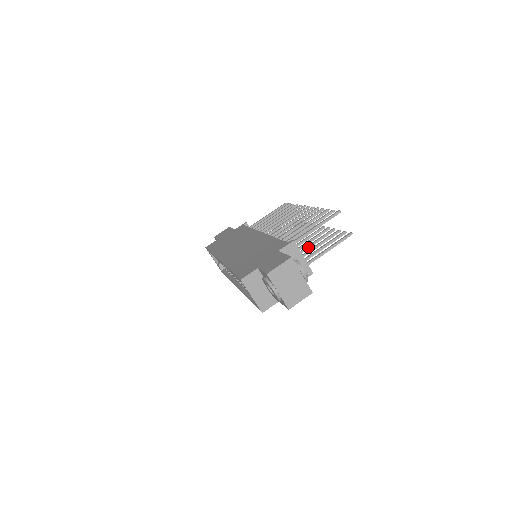
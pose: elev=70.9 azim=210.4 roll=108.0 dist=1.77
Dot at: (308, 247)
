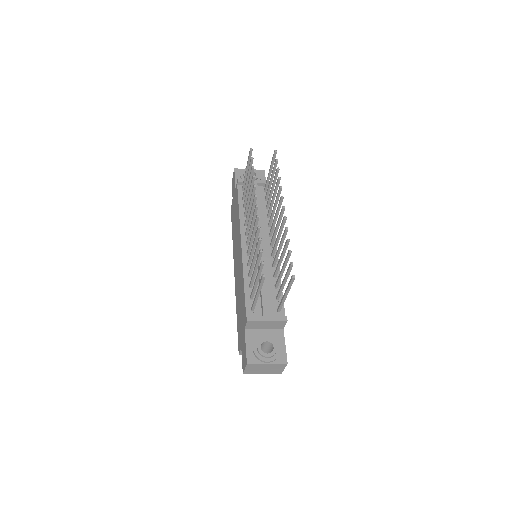
Dot at: (280, 263)
